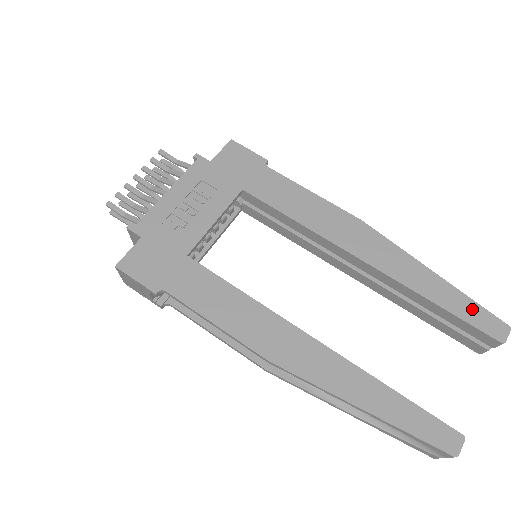
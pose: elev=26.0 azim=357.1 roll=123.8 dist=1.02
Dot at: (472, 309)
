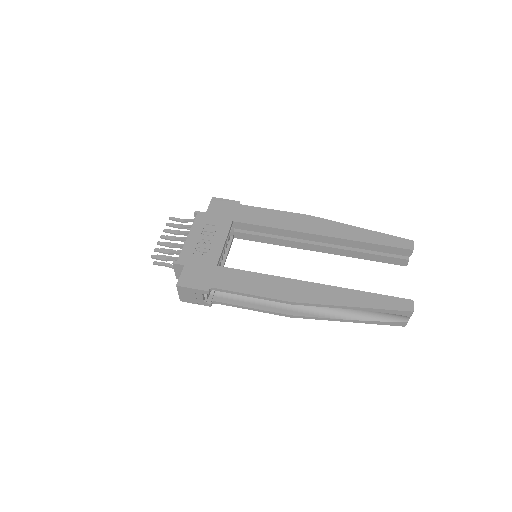
Dot at: (389, 239)
